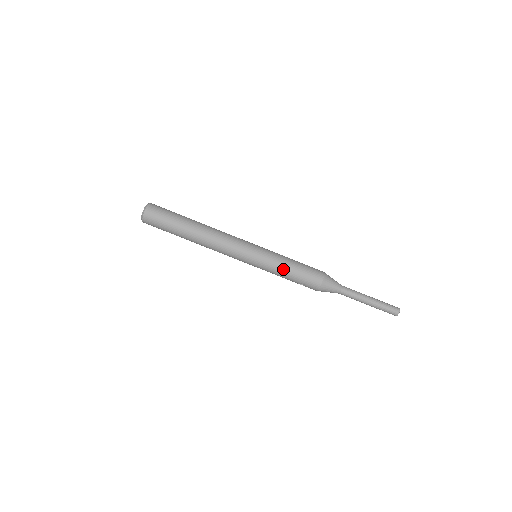
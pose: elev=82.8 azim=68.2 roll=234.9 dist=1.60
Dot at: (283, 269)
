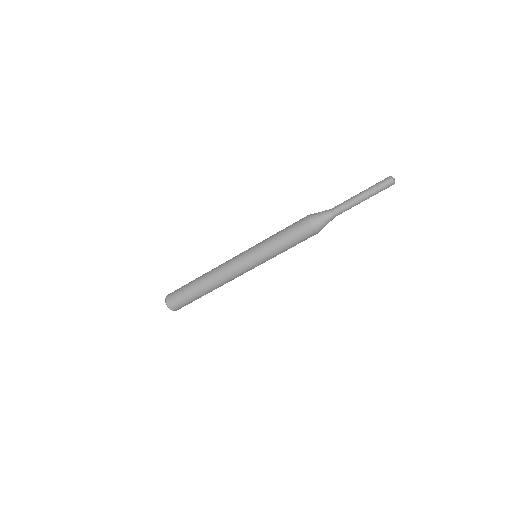
Dot at: (282, 252)
